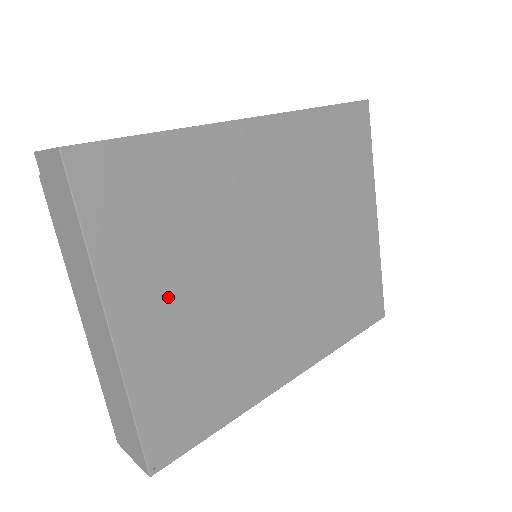
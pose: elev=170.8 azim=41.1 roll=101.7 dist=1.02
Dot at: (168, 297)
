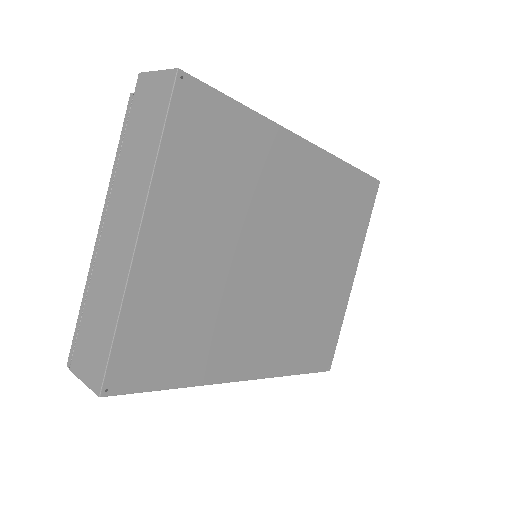
Dot at: (191, 237)
